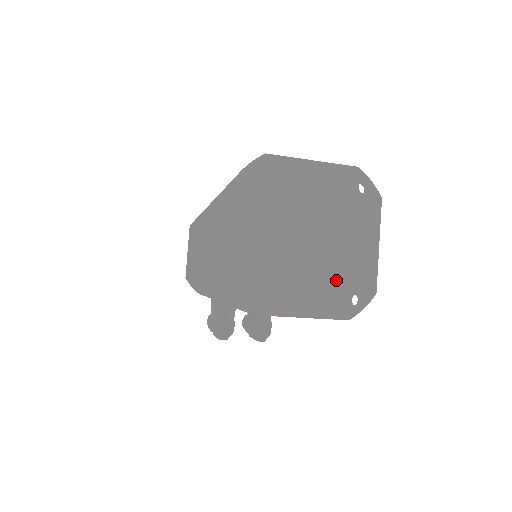
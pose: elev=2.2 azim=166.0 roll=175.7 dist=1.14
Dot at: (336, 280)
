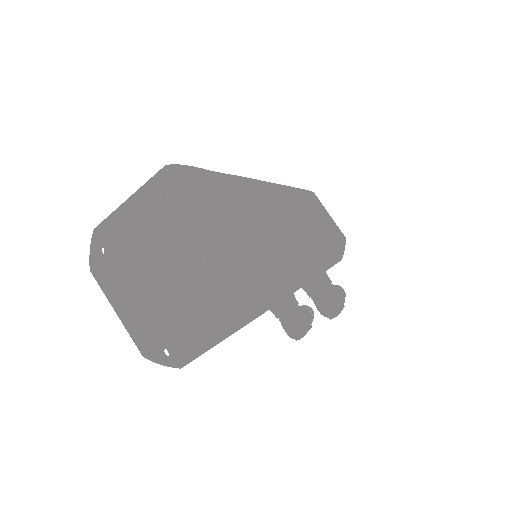
Dot at: (224, 285)
